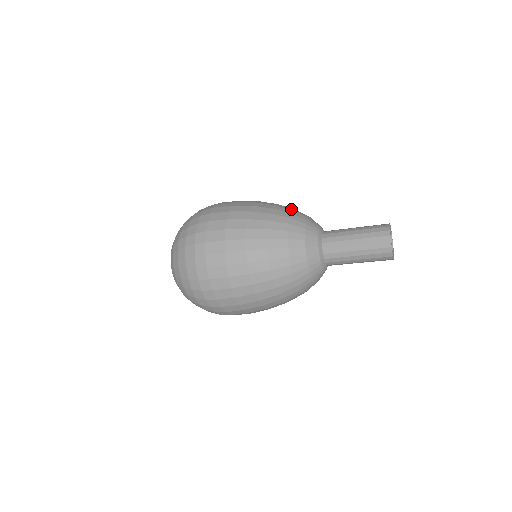
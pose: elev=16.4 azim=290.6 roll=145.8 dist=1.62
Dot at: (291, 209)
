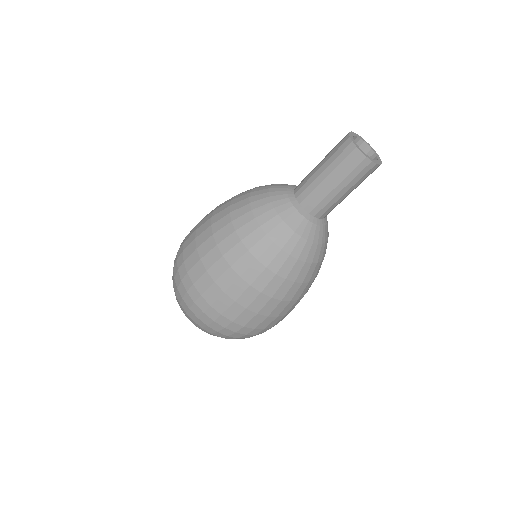
Dot at: occluded
